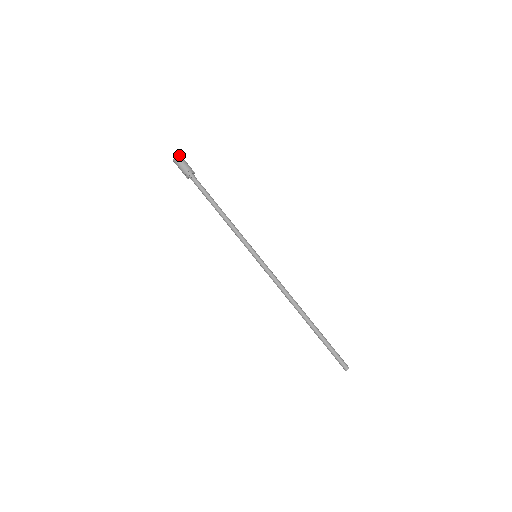
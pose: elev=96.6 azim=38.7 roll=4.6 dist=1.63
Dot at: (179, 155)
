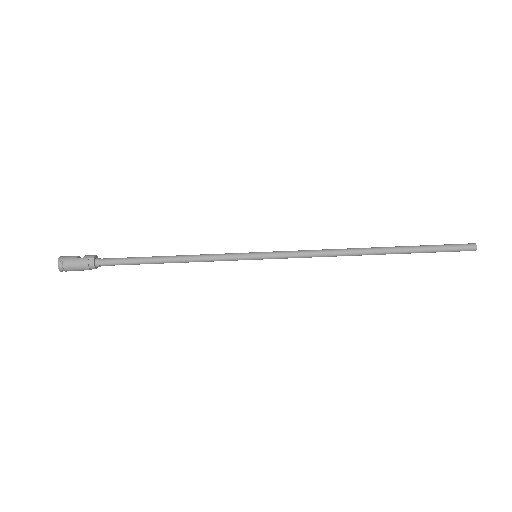
Dot at: (58, 265)
